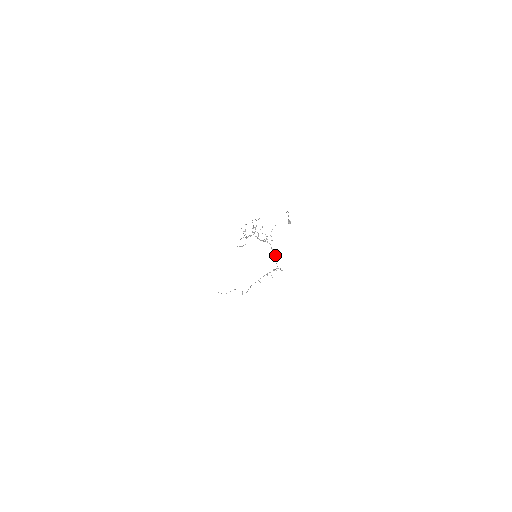
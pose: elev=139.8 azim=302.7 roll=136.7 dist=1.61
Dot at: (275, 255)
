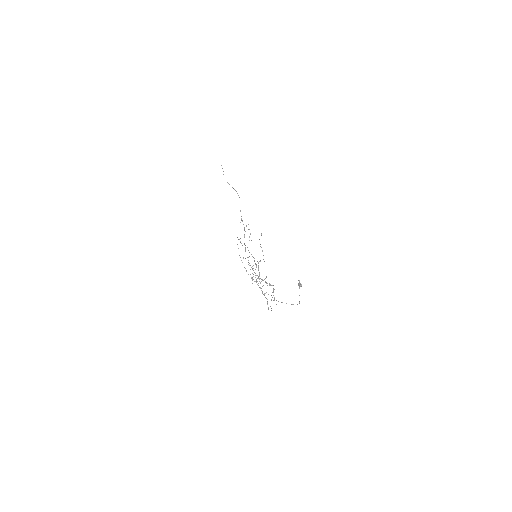
Dot at: occluded
